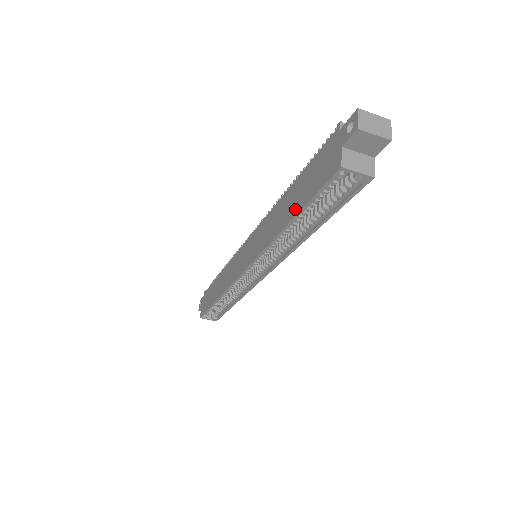
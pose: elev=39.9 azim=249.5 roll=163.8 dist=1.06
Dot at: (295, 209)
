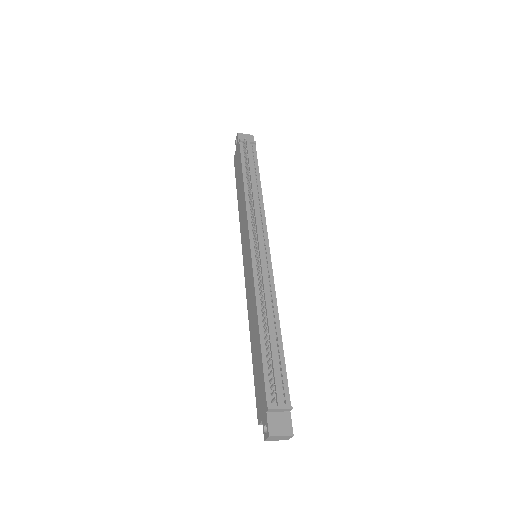
Dot at: (253, 357)
